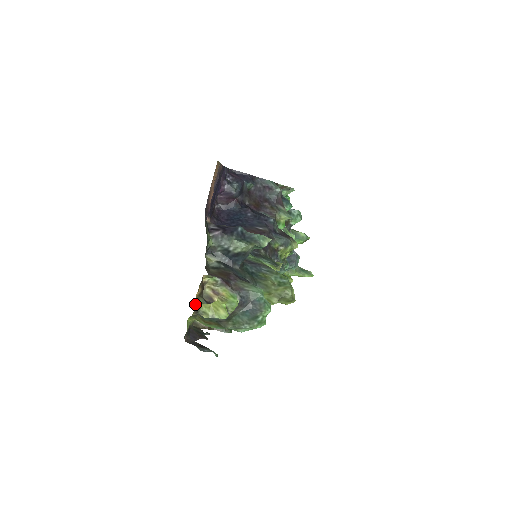
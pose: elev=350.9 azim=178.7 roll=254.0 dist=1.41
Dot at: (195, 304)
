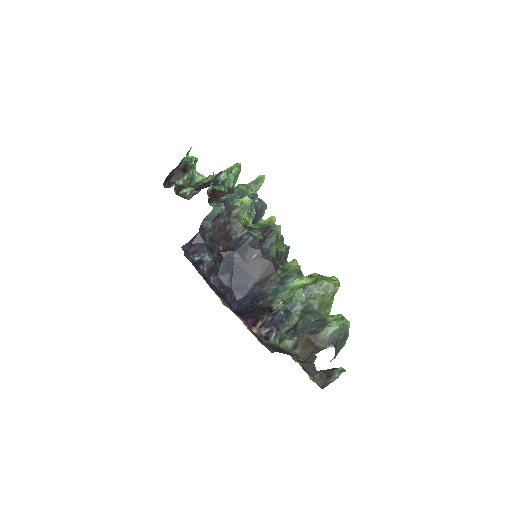
Dot at: occluded
